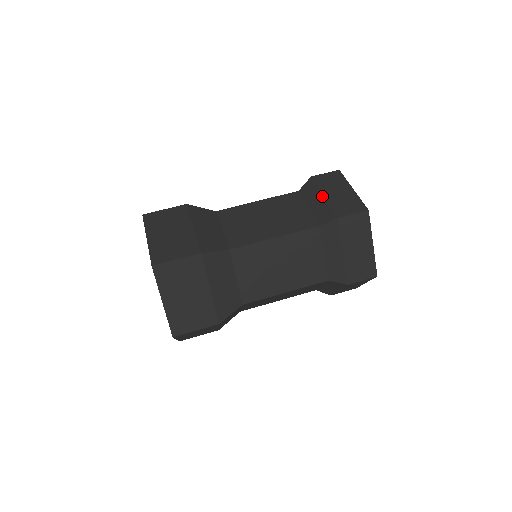
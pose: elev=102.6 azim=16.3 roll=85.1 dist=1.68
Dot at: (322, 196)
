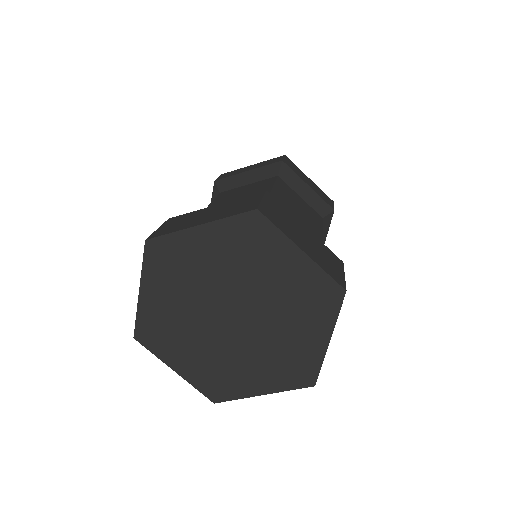
Dot at: (246, 172)
